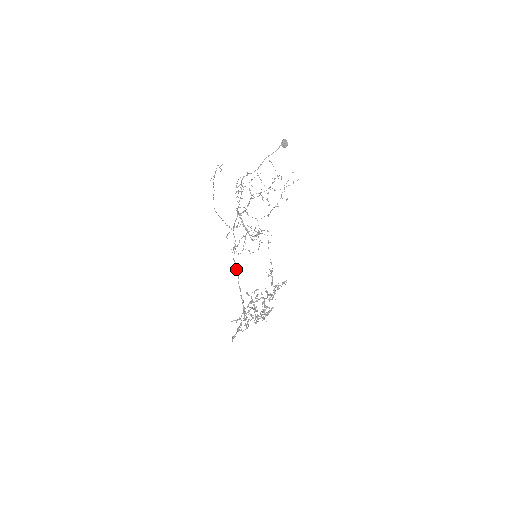
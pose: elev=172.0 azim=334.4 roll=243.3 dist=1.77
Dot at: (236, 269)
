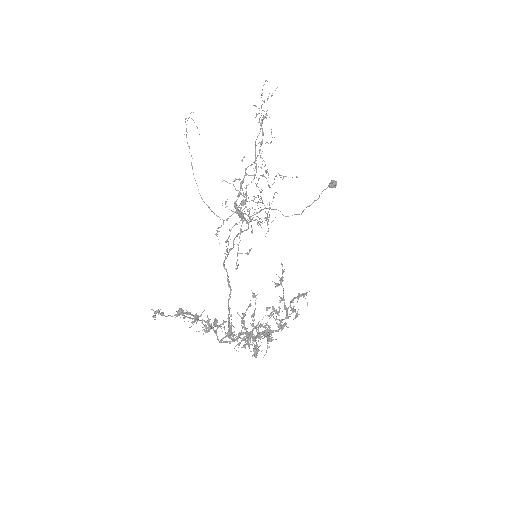
Dot at: (227, 281)
